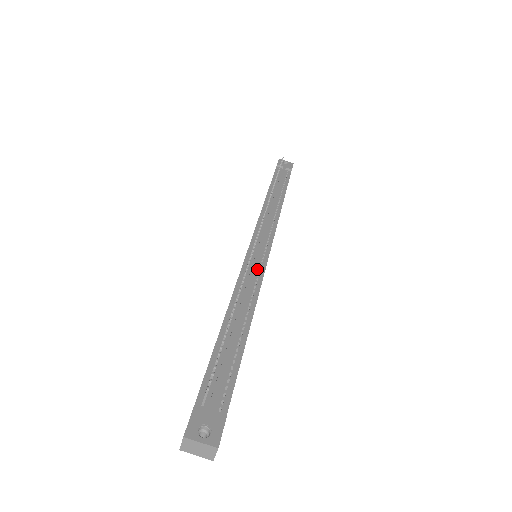
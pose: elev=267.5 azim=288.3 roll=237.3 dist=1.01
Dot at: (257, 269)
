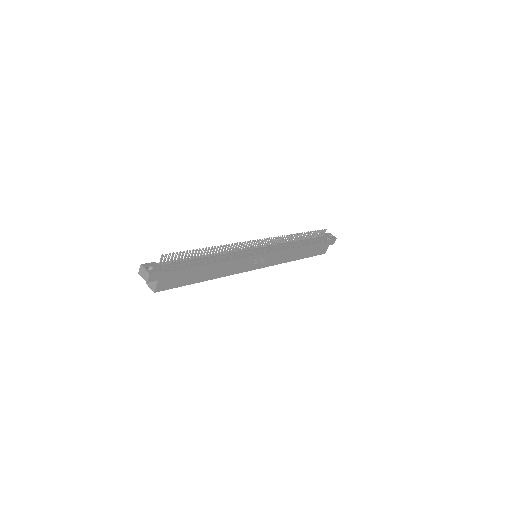
Dot at: (244, 254)
